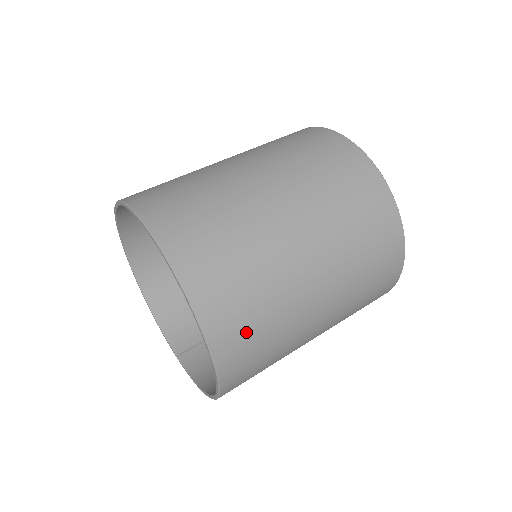
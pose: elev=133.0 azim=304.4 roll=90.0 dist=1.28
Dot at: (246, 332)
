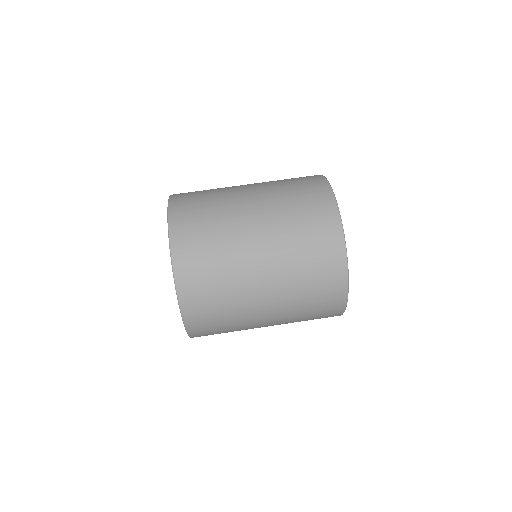
Dot at: (199, 260)
